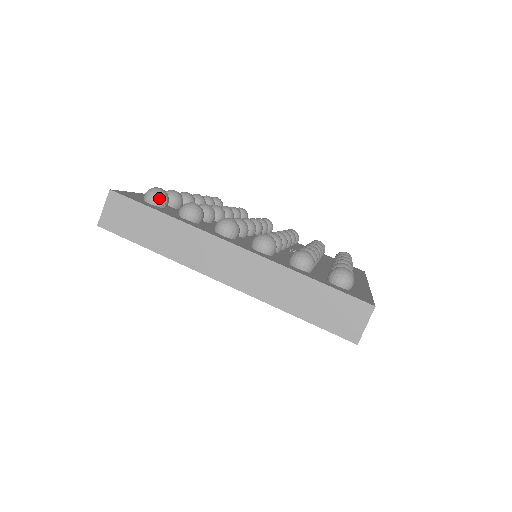
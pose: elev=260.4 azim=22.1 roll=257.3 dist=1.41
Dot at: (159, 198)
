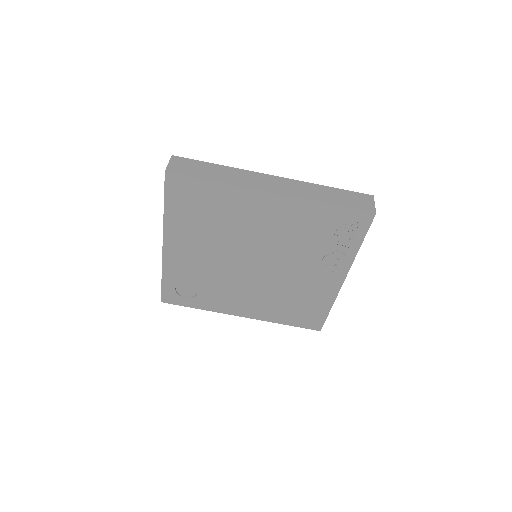
Dot at: occluded
